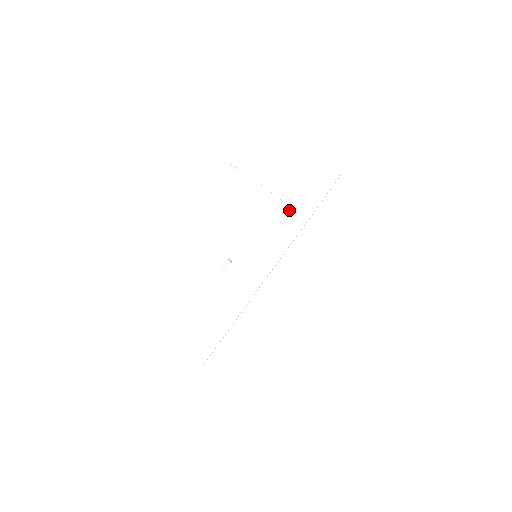
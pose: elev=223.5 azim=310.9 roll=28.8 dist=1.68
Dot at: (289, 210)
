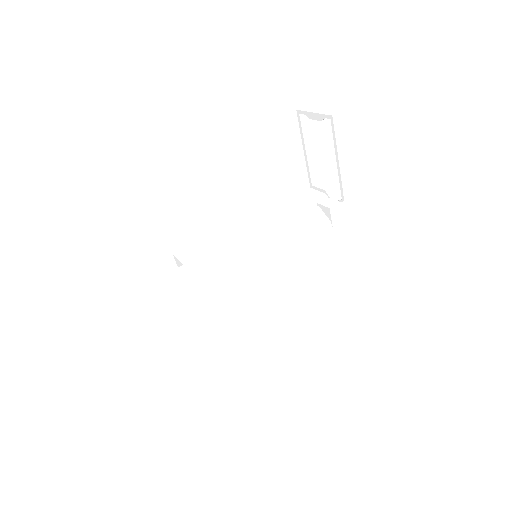
Dot at: (340, 215)
